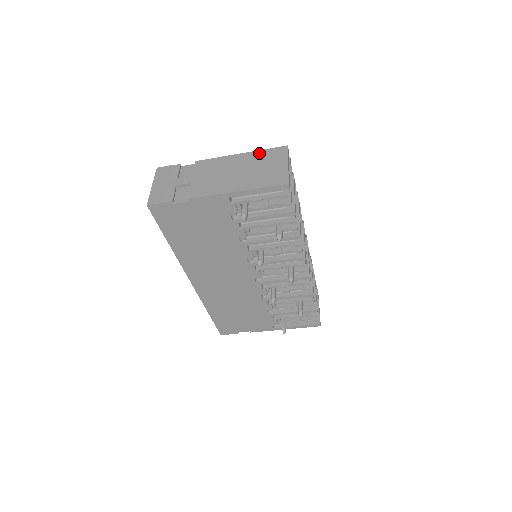
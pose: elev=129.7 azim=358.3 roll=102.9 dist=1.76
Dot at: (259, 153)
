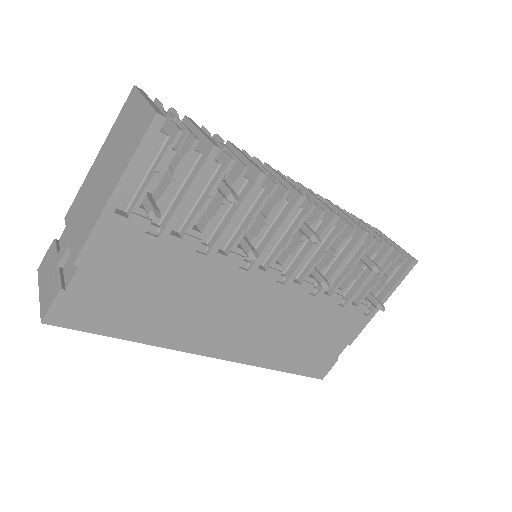
Dot at: (113, 130)
